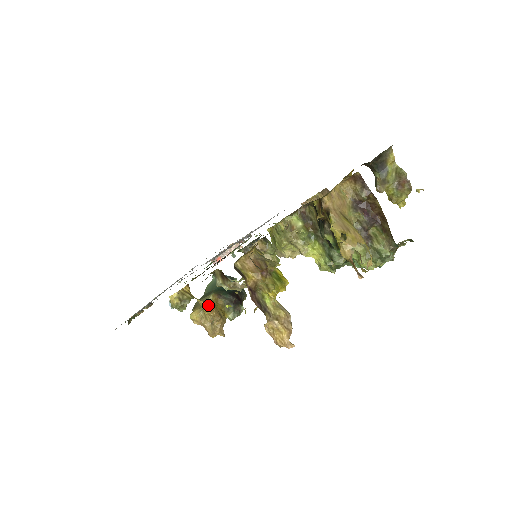
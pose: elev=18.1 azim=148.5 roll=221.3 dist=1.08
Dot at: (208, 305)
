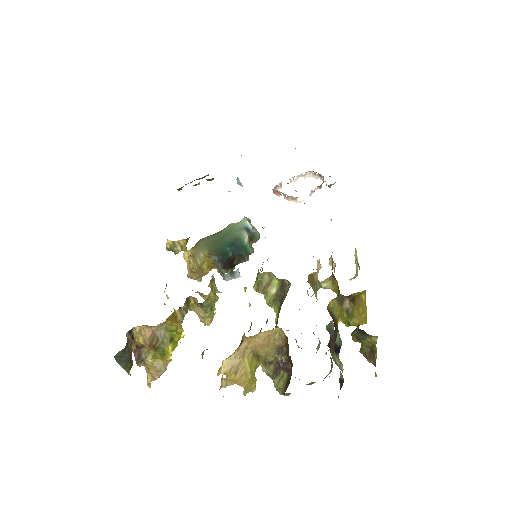
Dot at: (192, 263)
